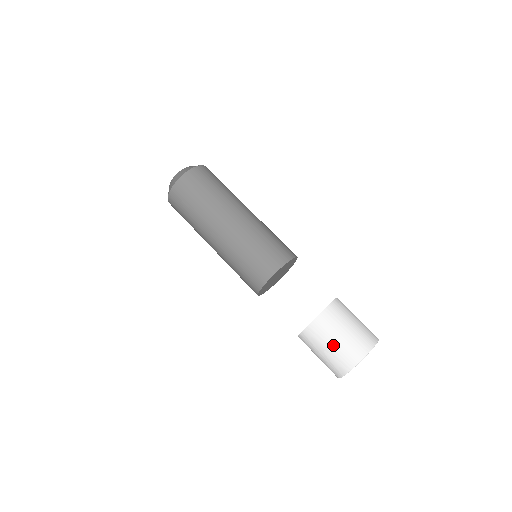
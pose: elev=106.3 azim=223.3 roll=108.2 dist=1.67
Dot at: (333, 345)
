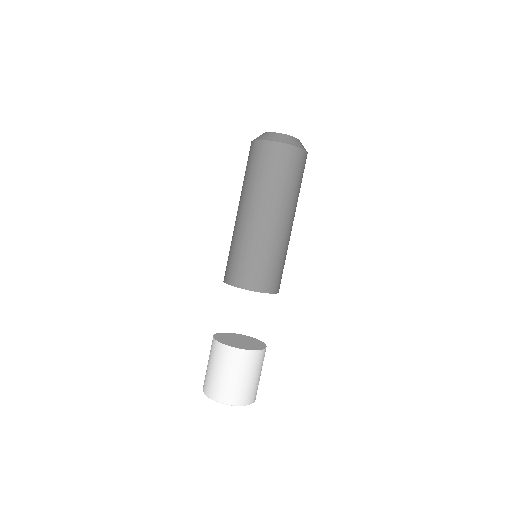
Dot at: (211, 369)
